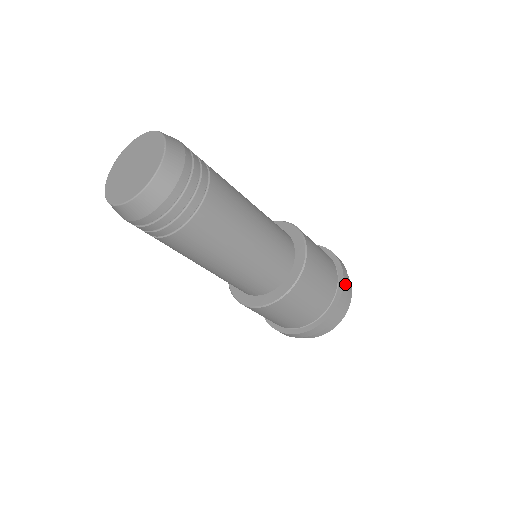
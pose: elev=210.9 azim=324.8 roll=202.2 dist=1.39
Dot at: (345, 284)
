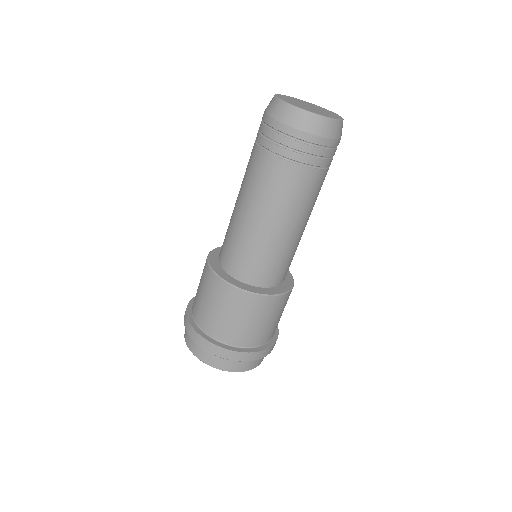
Dot at: occluded
